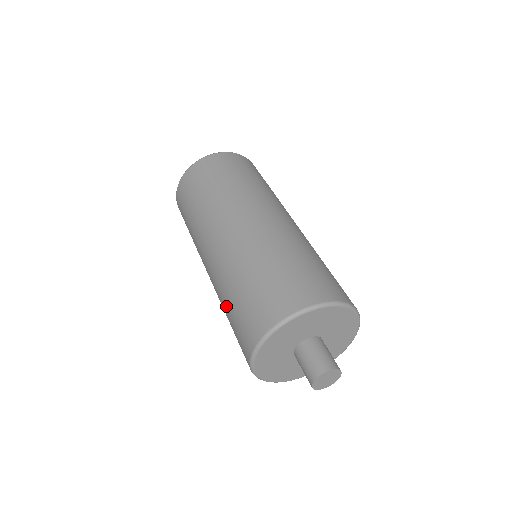
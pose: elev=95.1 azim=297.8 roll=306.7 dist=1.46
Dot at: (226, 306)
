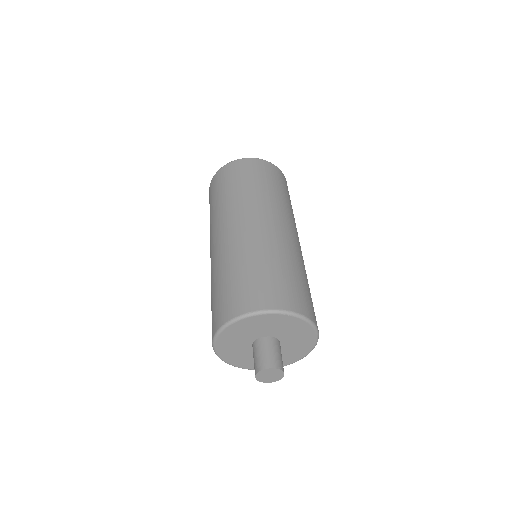
Dot at: (215, 282)
